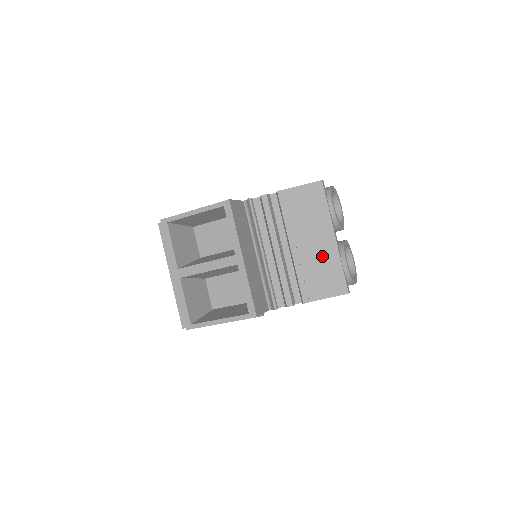
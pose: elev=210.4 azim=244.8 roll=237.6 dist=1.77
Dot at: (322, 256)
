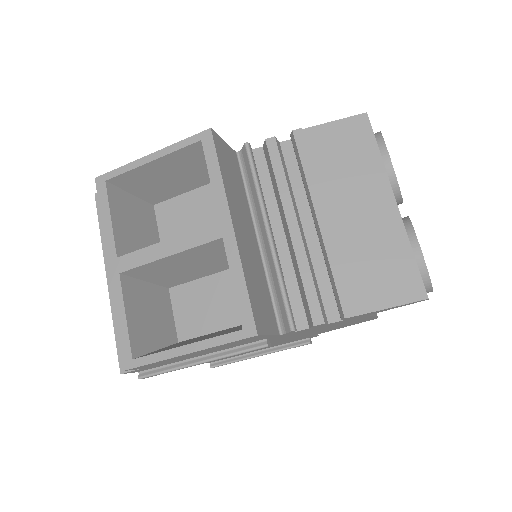
Dot at: (374, 233)
